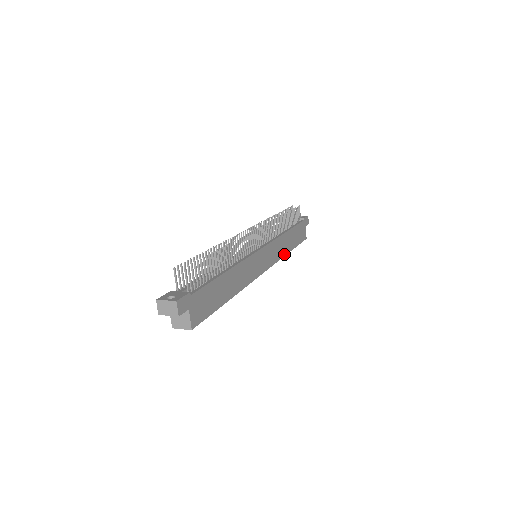
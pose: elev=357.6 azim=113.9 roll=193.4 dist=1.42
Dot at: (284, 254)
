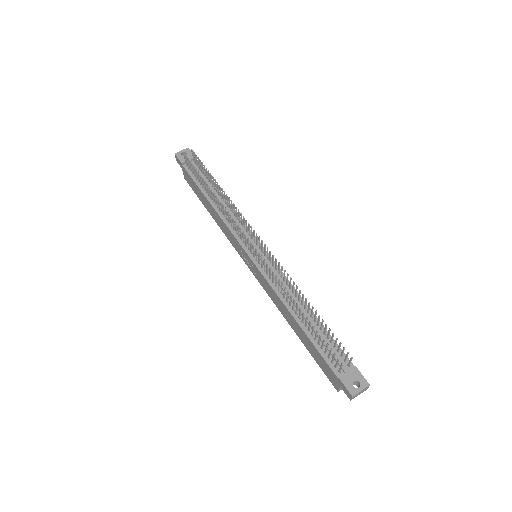
Dot at: occluded
